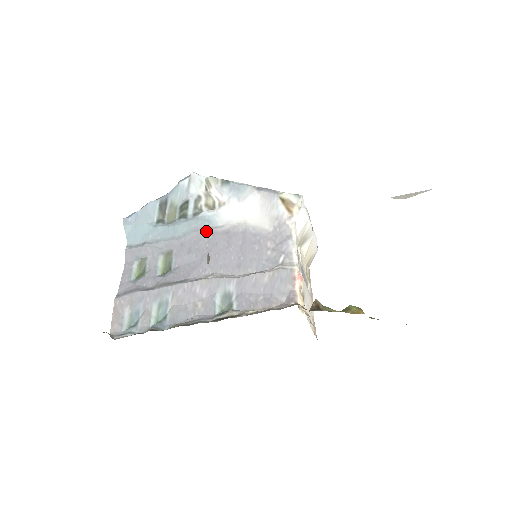
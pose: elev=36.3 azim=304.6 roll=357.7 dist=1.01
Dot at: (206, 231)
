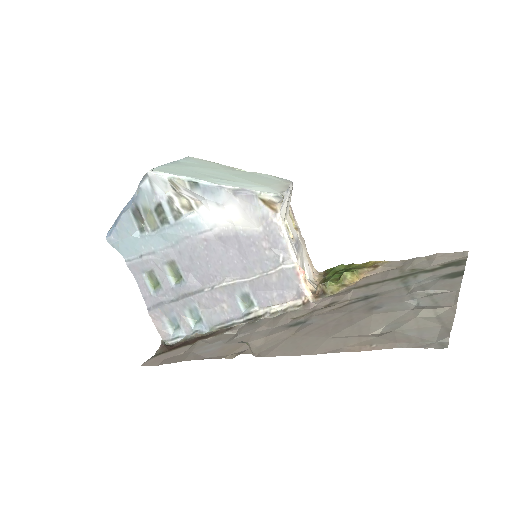
Dot at: (197, 237)
